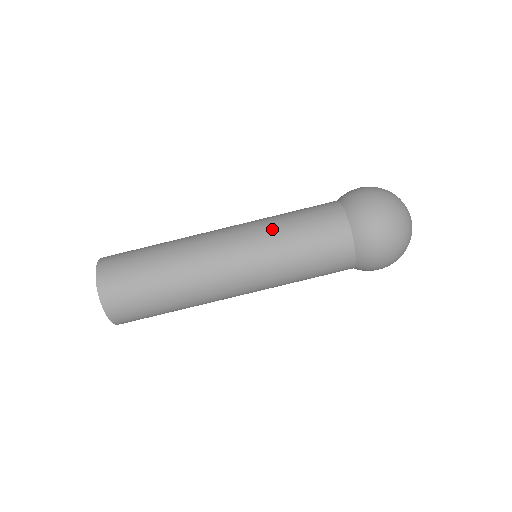
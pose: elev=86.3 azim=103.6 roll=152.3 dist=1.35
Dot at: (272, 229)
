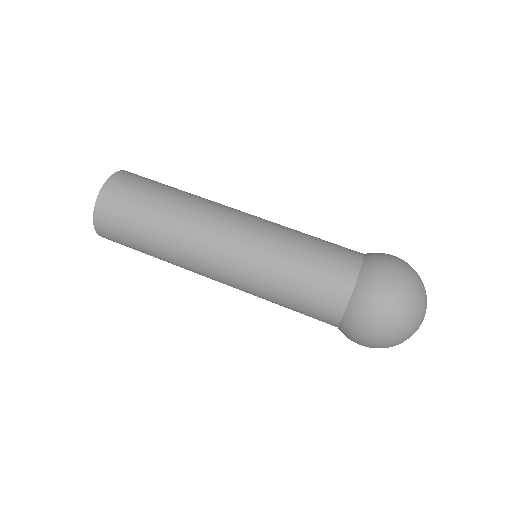
Dot at: (289, 228)
